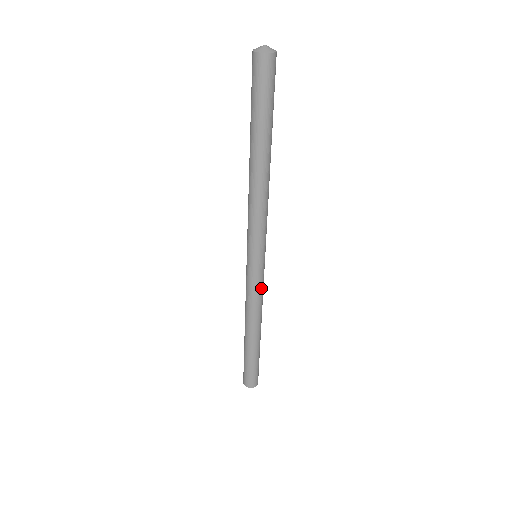
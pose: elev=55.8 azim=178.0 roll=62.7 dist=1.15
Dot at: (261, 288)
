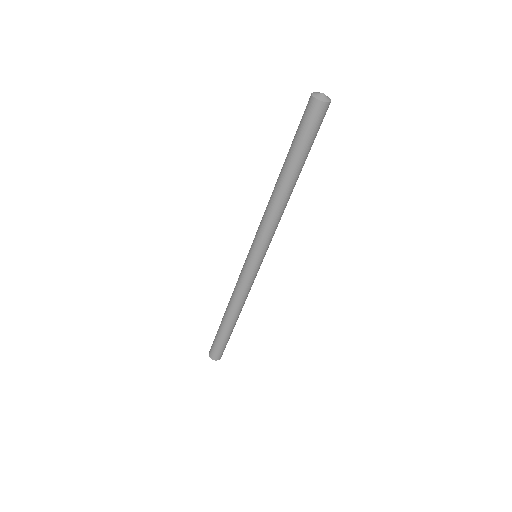
Dot at: (253, 282)
